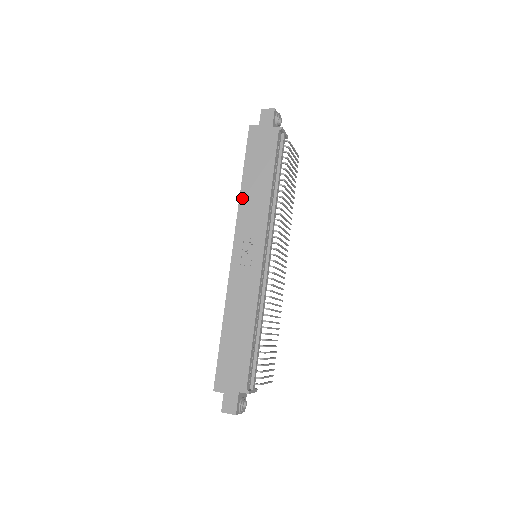
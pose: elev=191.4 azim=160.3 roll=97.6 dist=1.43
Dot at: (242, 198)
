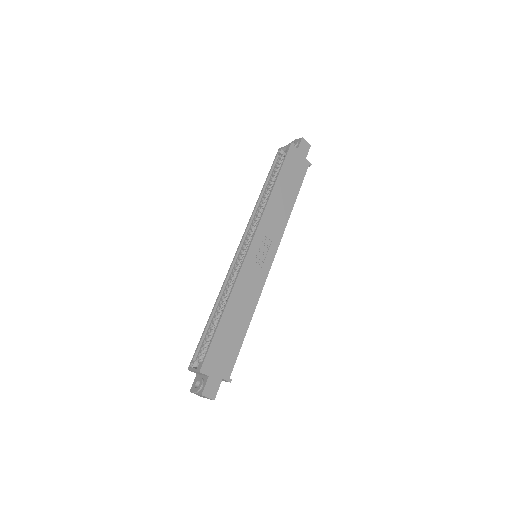
Dot at: (271, 201)
